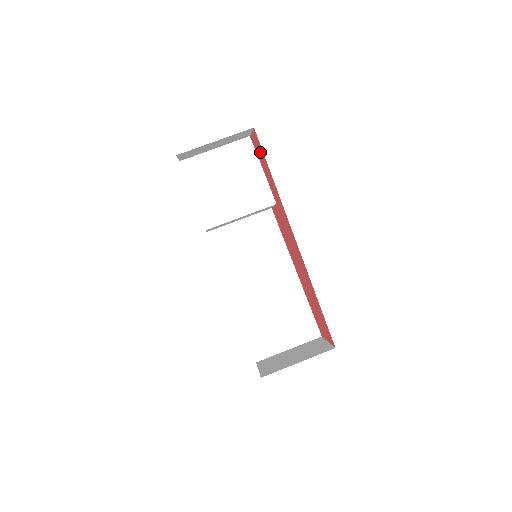
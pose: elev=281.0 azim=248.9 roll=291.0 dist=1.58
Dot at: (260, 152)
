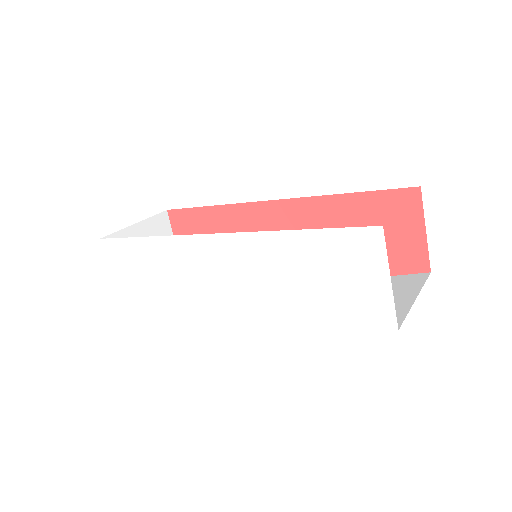
Dot at: (188, 225)
